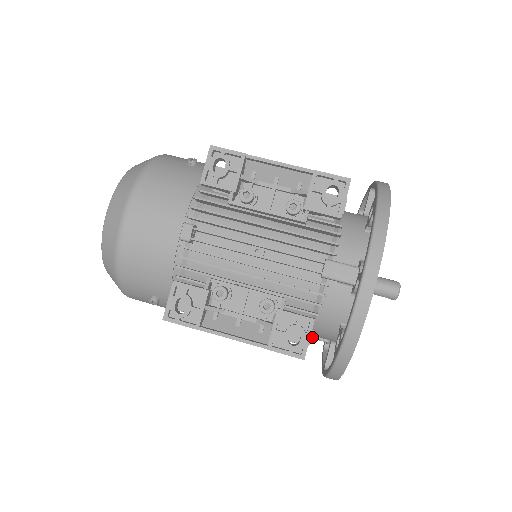
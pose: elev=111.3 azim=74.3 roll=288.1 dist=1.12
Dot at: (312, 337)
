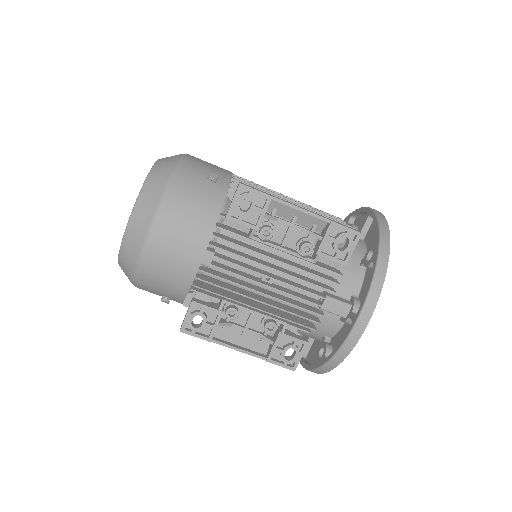
Dot at: occluded
